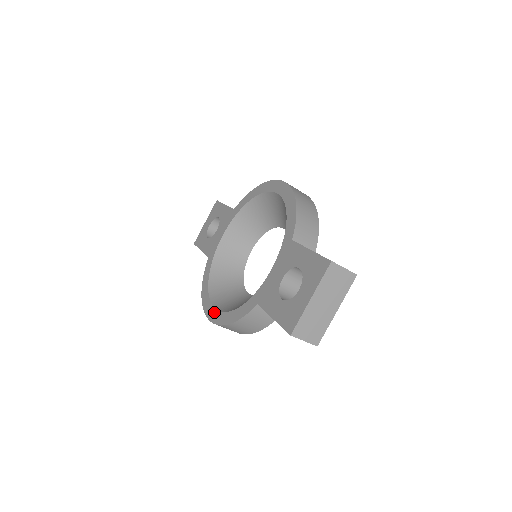
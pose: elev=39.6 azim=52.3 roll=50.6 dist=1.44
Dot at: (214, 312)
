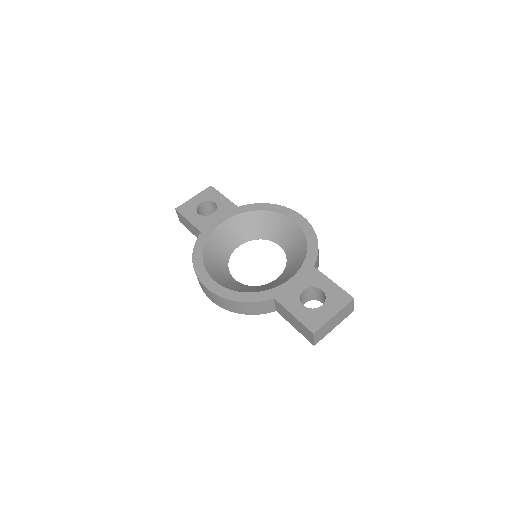
Dot at: (214, 284)
